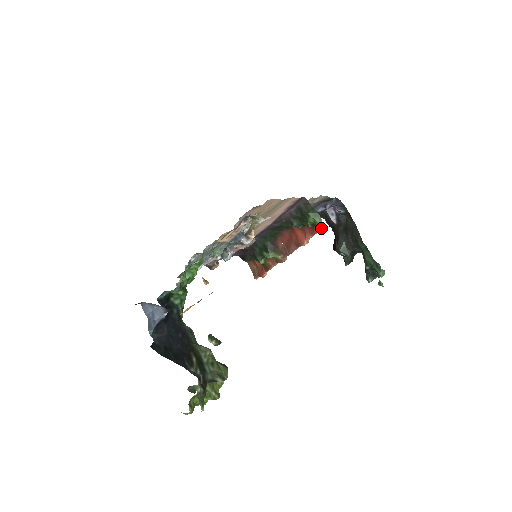
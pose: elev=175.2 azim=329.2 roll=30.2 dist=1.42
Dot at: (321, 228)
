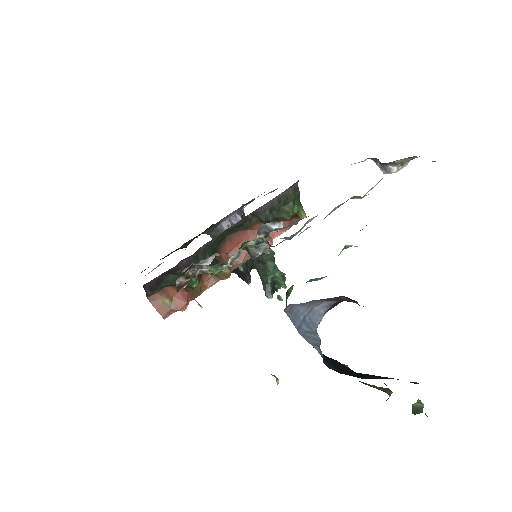
Dot at: occluded
